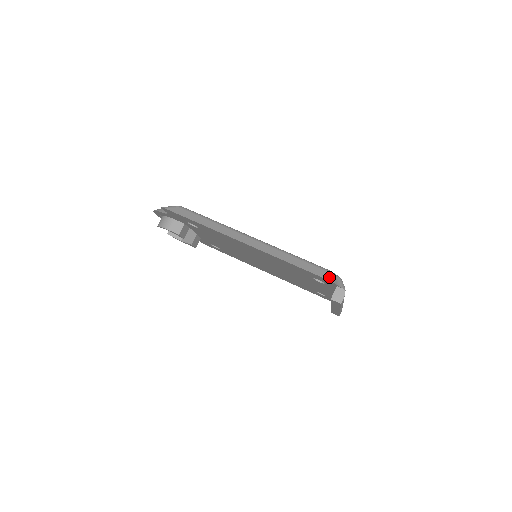
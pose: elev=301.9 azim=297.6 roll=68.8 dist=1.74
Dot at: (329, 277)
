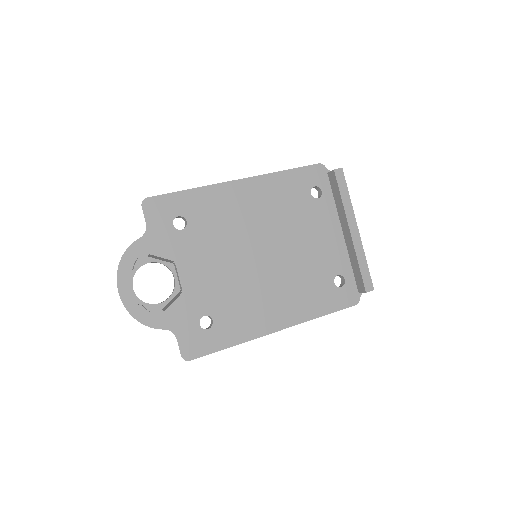
Dot at: (316, 168)
